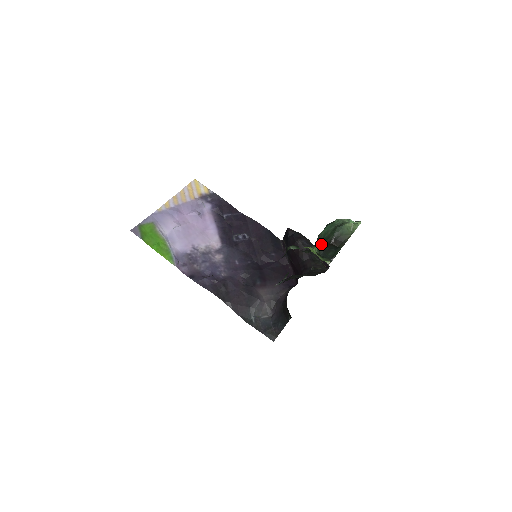
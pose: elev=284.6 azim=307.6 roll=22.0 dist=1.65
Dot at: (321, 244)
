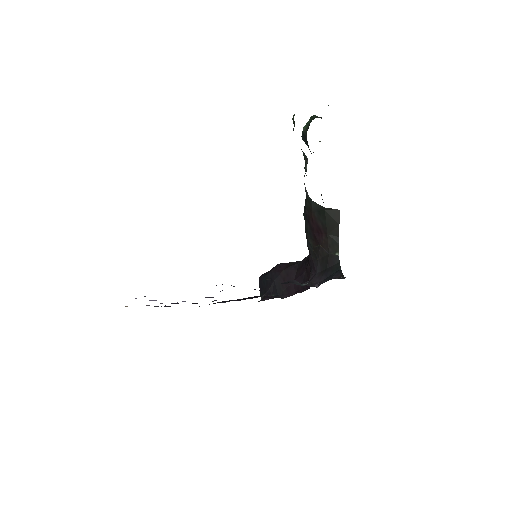
Dot at: occluded
